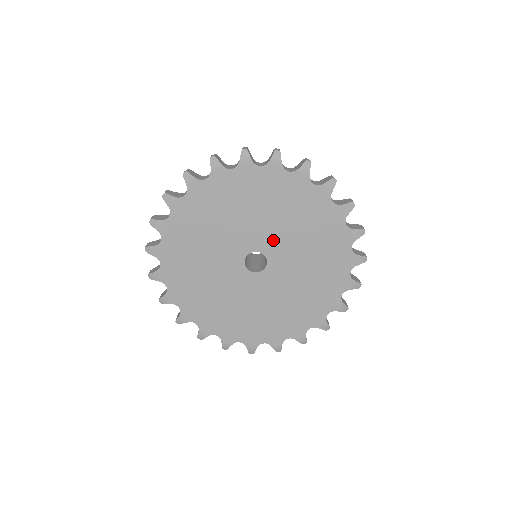
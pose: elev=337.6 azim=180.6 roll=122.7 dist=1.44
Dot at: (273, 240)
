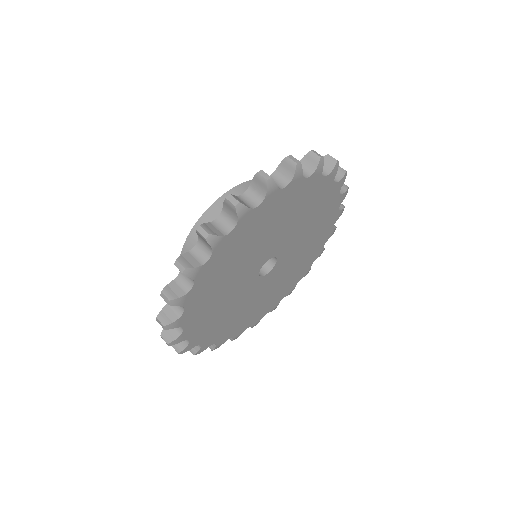
Dot at: (288, 242)
